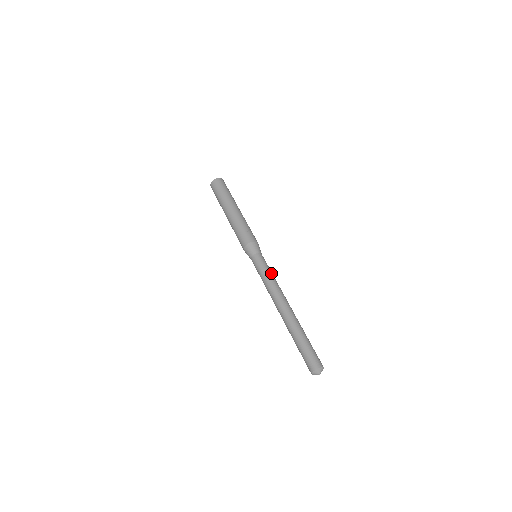
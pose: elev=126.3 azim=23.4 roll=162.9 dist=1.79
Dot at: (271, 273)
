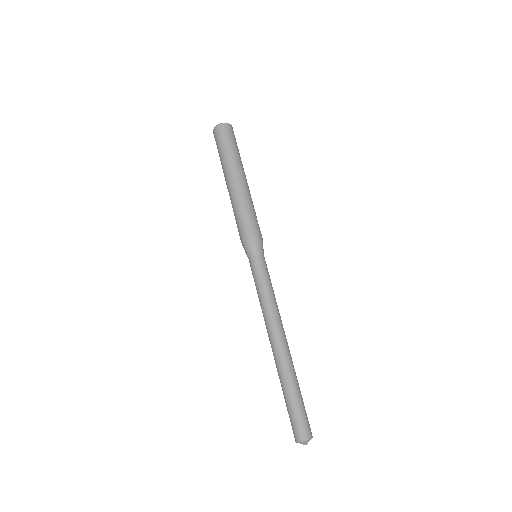
Dot at: occluded
